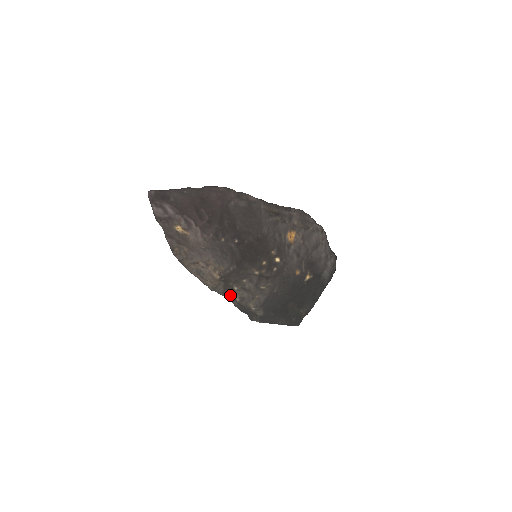
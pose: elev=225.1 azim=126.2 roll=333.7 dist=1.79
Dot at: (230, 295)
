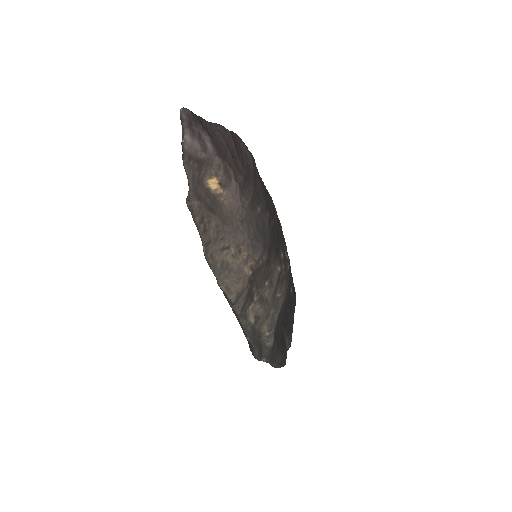
Dot at: (245, 314)
